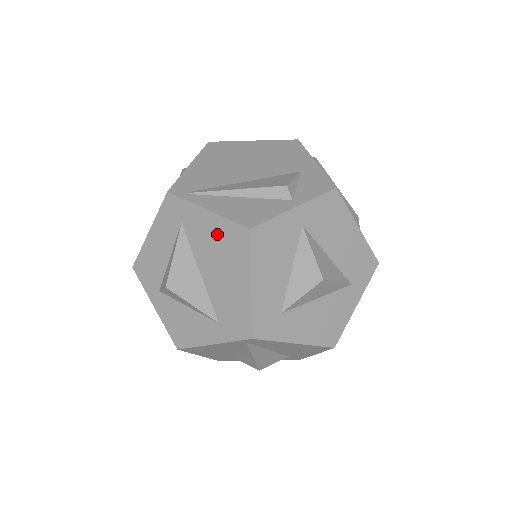
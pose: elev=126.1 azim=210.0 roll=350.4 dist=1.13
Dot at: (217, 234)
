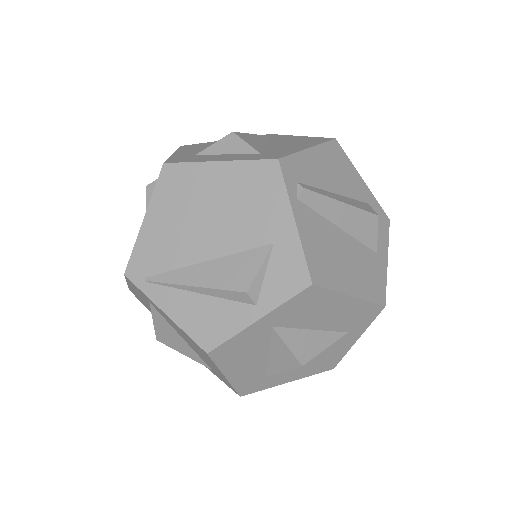
Dot at: (182, 333)
